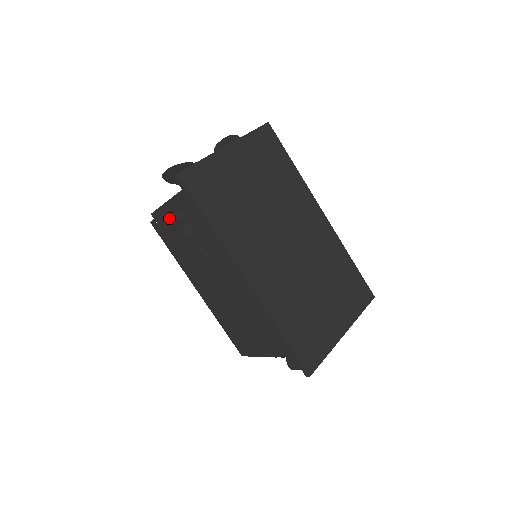
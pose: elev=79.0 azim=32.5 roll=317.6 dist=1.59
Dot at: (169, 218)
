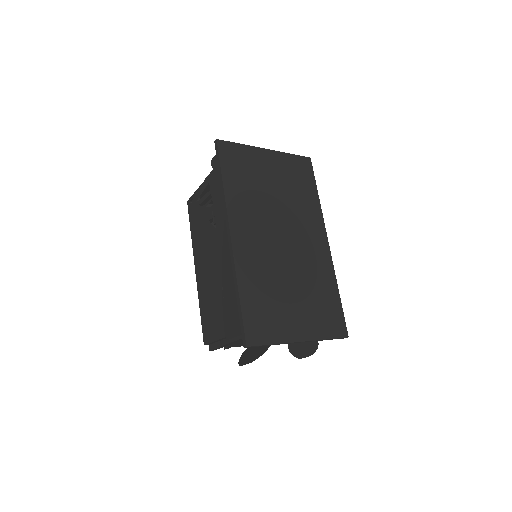
Dot at: (201, 193)
